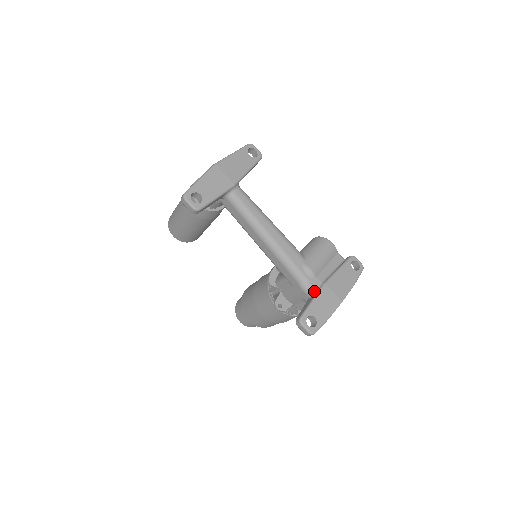
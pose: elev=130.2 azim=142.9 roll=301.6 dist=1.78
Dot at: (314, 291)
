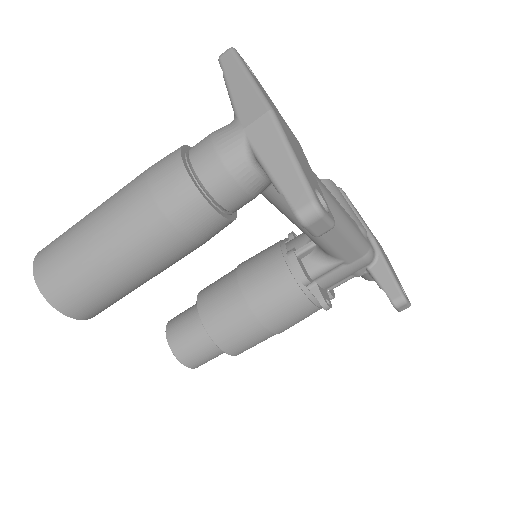
Dot at: (375, 254)
